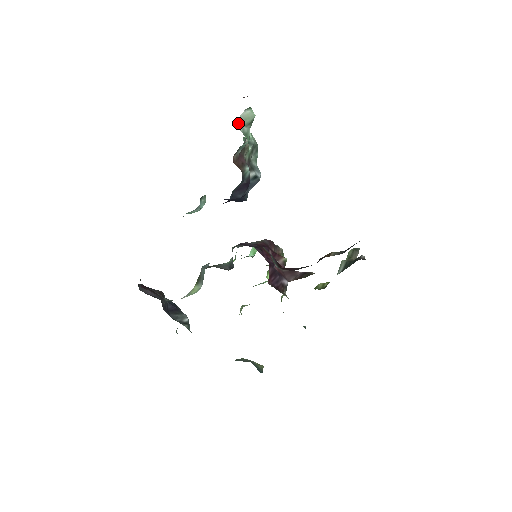
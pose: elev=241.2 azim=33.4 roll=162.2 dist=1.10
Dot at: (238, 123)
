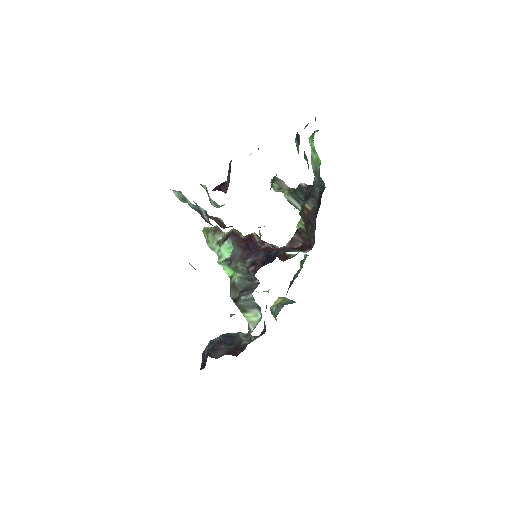
Dot at: (214, 206)
